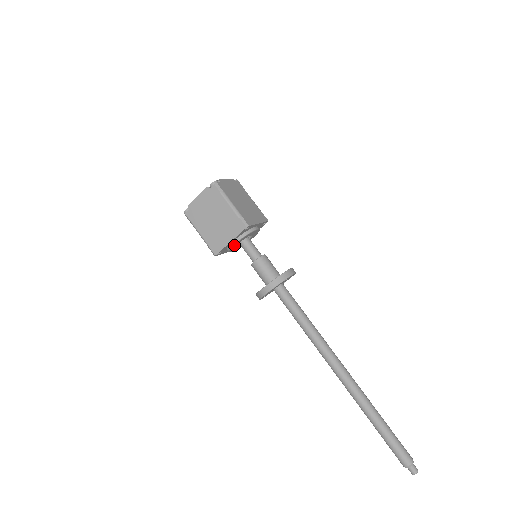
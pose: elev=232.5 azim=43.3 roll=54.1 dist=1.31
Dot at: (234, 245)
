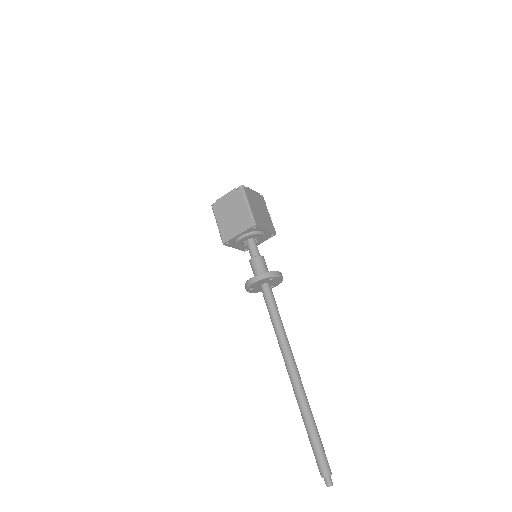
Dot at: (241, 240)
